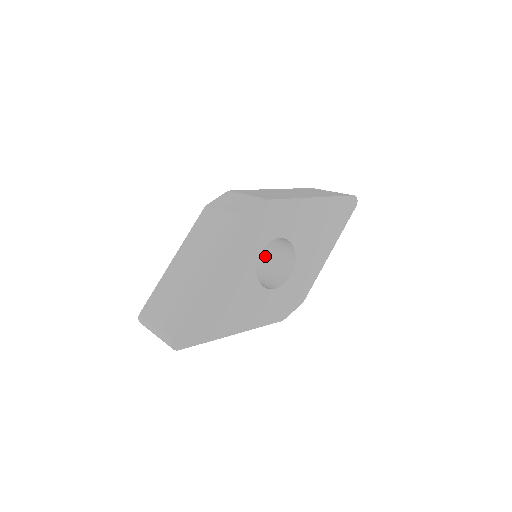
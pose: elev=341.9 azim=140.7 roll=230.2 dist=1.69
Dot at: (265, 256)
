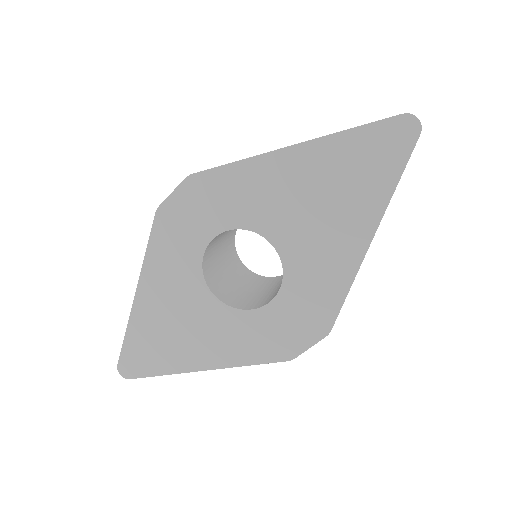
Dot at: occluded
